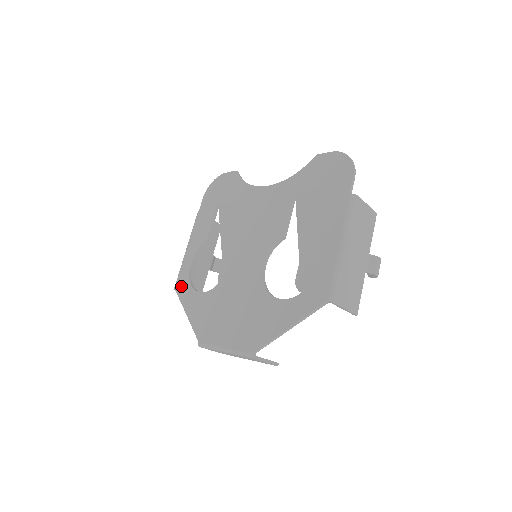
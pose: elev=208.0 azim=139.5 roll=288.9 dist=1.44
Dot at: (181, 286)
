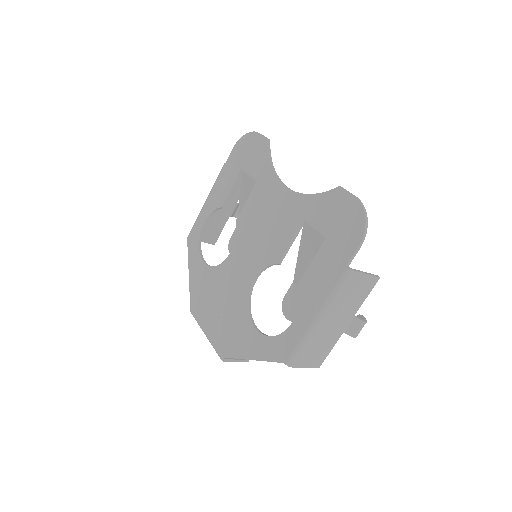
Dot at: (192, 241)
